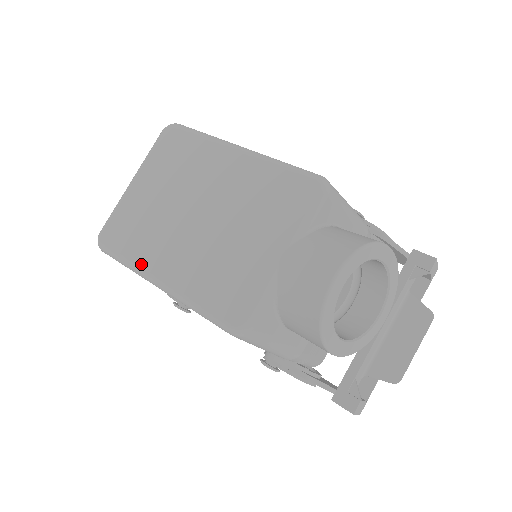
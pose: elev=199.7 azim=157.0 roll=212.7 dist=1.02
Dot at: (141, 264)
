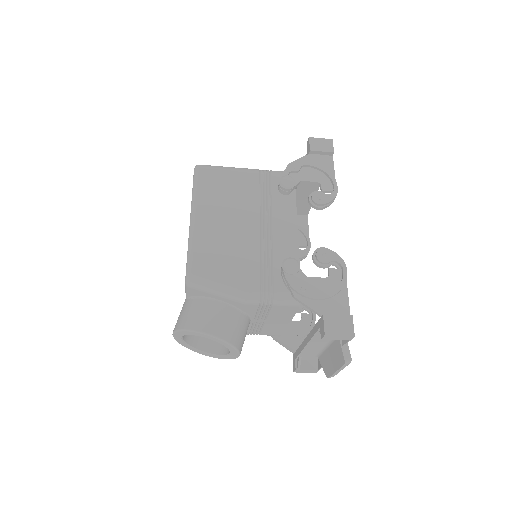
Dot at: occluded
